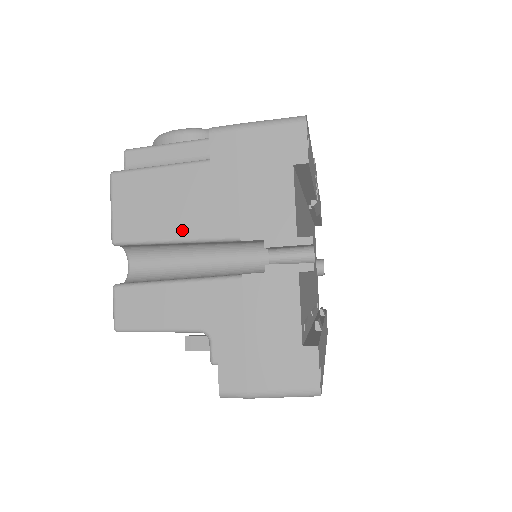
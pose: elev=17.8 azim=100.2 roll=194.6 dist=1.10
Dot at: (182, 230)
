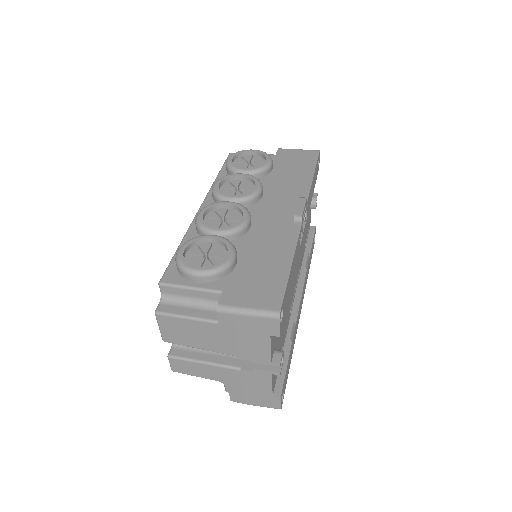
Dot at: (204, 347)
